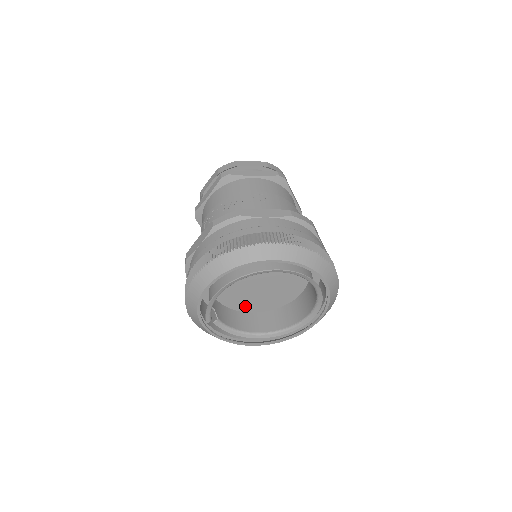
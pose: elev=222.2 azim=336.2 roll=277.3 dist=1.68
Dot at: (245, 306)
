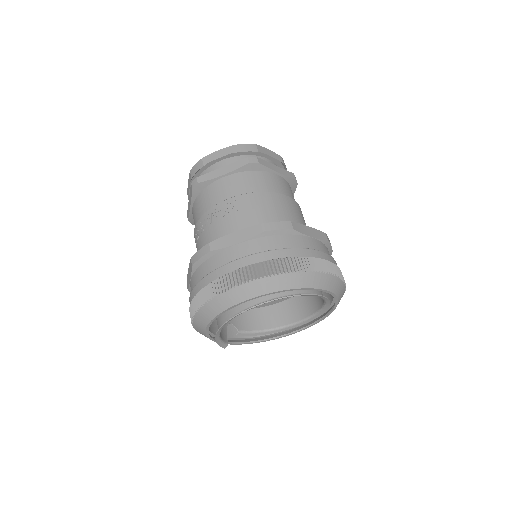
Dot at: occluded
